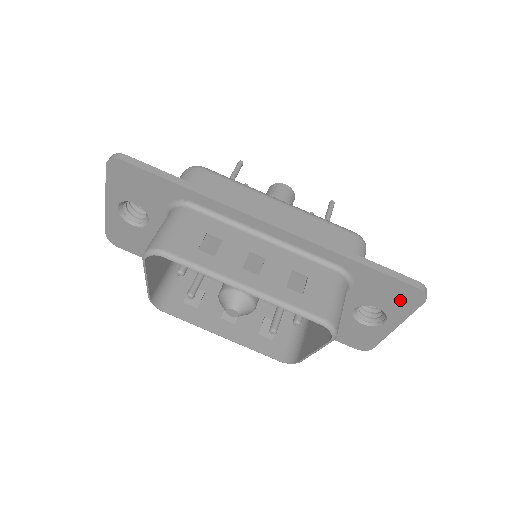
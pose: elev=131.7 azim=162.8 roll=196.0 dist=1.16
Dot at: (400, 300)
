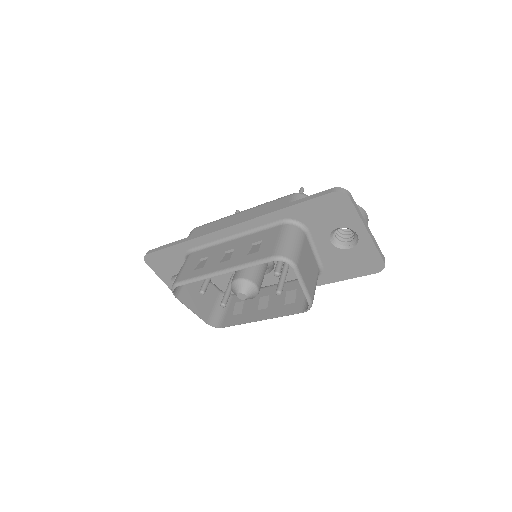
Dot at: (338, 210)
